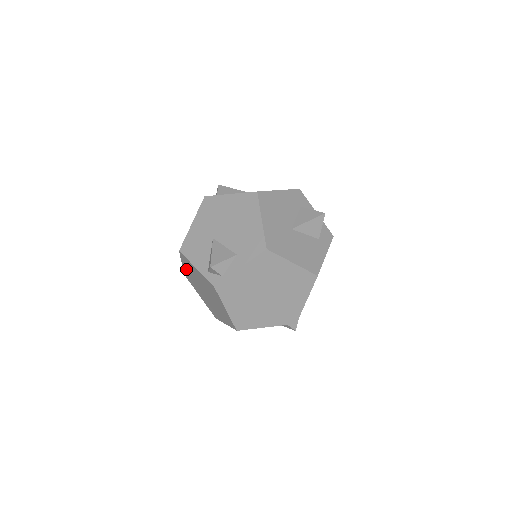
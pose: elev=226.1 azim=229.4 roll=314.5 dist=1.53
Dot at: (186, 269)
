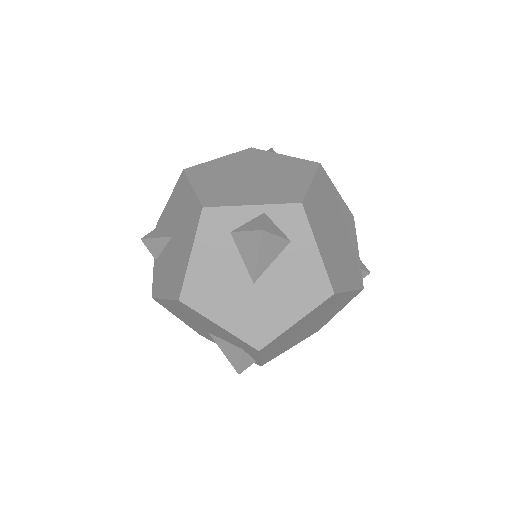
Dot at: occluded
